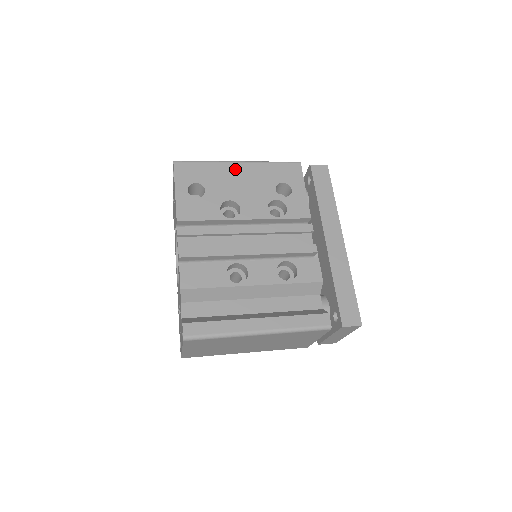
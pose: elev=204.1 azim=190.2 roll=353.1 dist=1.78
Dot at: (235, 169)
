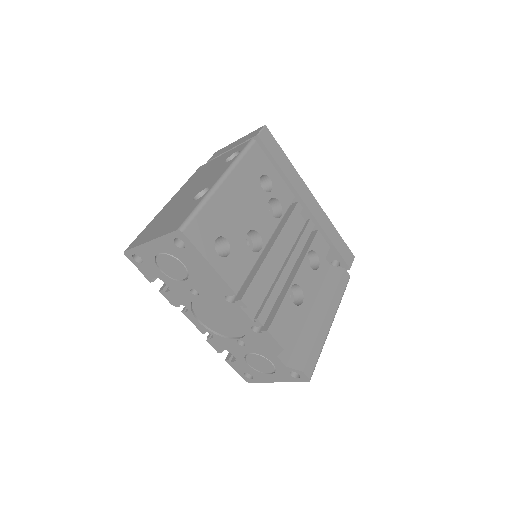
Dot at: (227, 192)
